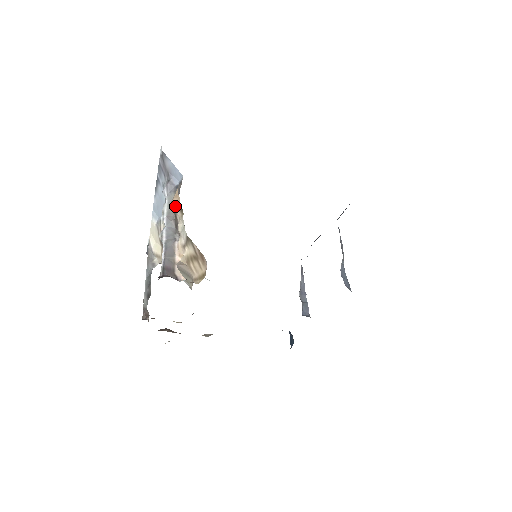
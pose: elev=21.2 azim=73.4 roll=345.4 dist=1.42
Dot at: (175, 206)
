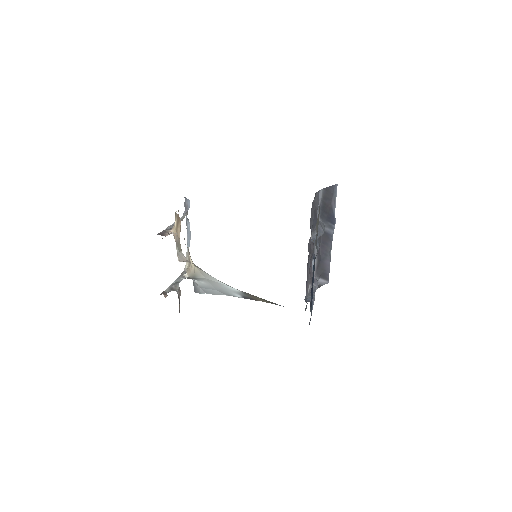
Dot at: (178, 210)
